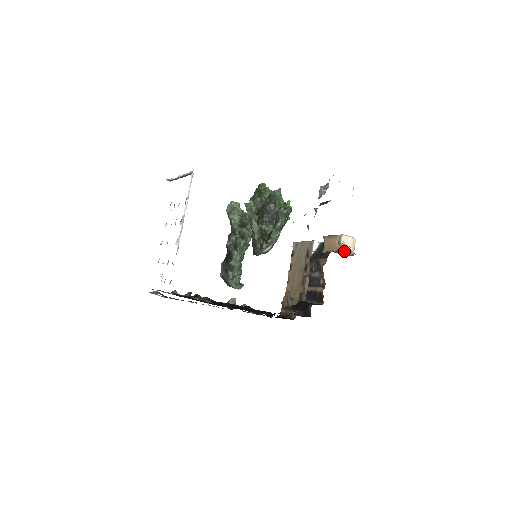
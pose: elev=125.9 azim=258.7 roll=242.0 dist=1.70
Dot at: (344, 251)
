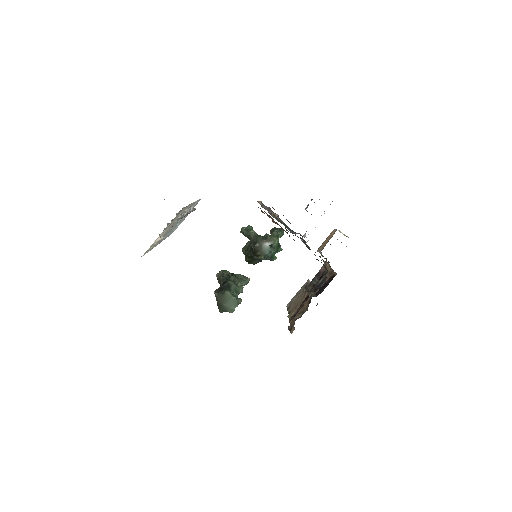
Dot at: occluded
